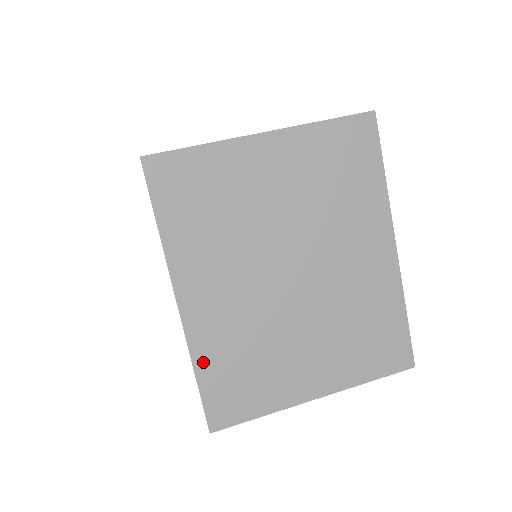
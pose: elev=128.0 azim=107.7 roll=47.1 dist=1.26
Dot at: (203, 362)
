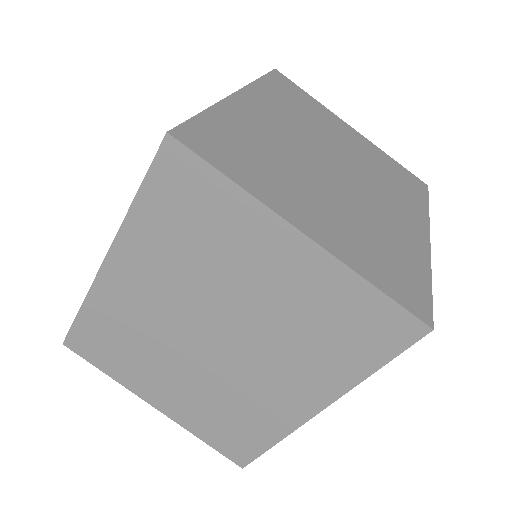
Dot at: (92, 309)
